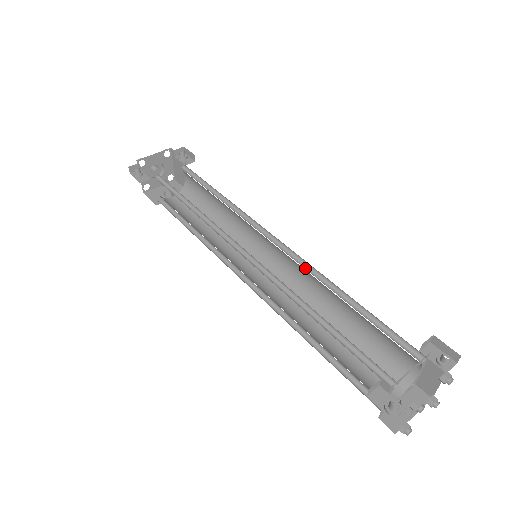
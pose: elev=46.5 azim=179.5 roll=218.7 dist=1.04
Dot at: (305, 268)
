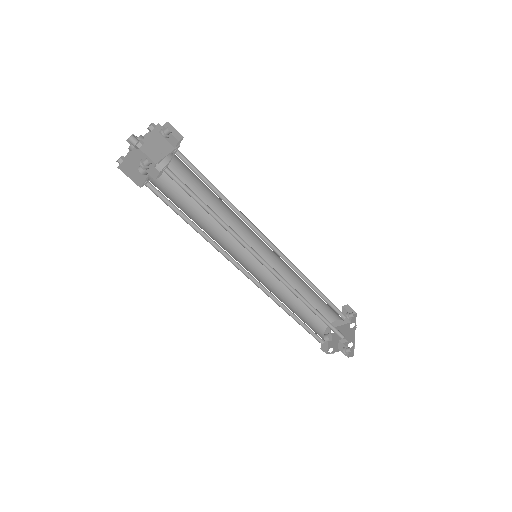
Dot at: occluded
